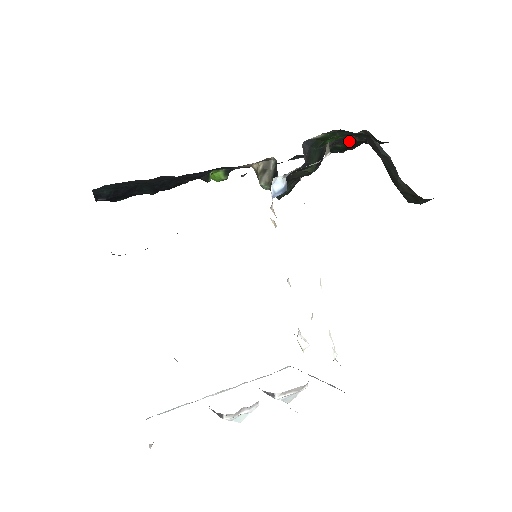
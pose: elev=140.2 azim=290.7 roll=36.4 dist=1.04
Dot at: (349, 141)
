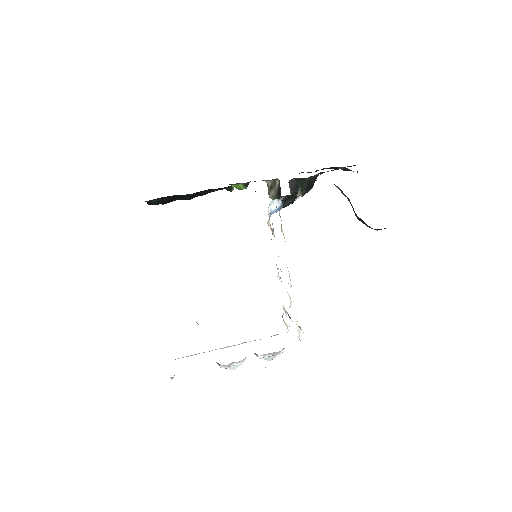
Dot at: occluded
